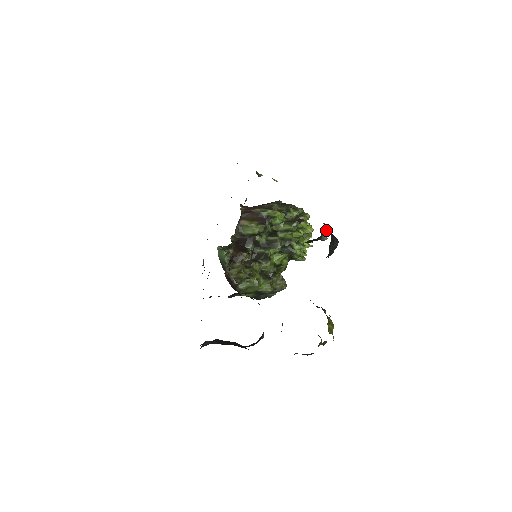
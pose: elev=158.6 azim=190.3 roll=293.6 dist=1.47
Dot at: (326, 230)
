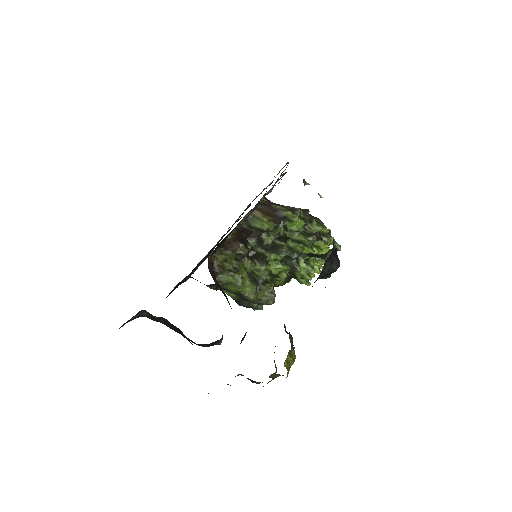
Dot at: (333, 249)
